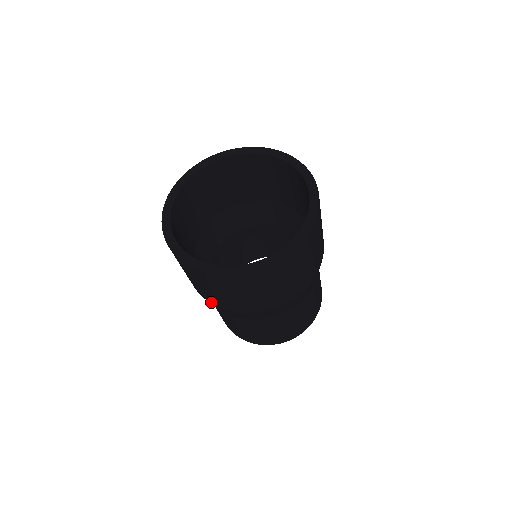
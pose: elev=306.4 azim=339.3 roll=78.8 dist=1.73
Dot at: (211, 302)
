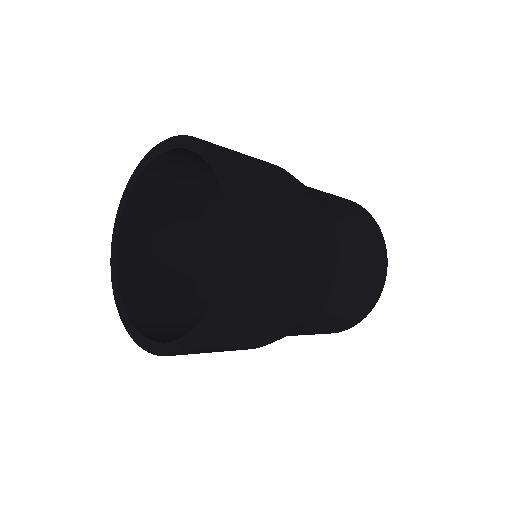
Dot at: occluded
